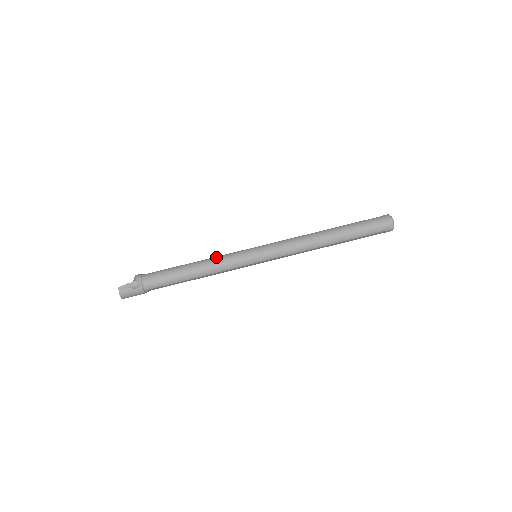
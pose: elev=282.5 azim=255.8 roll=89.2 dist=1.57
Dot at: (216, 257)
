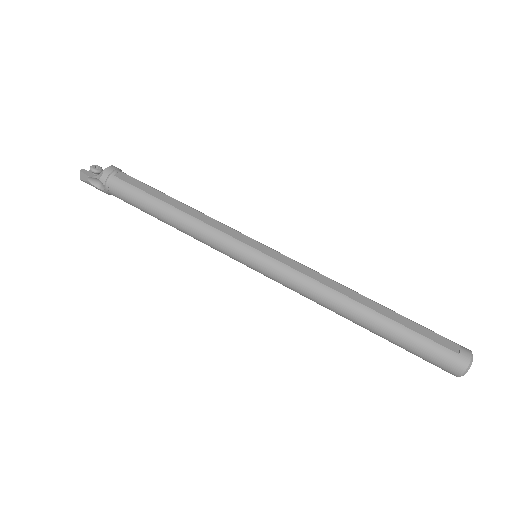
Dot at: (203, 225)
